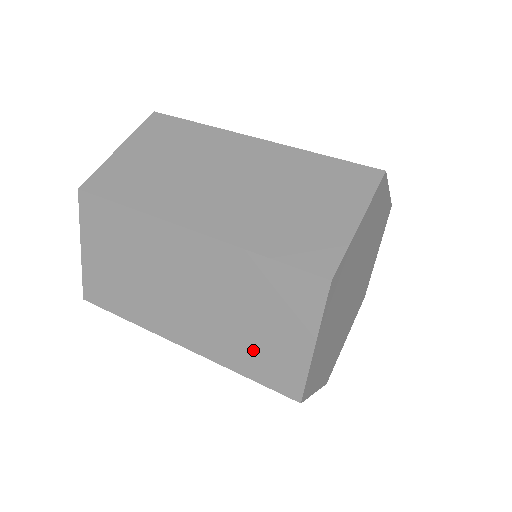
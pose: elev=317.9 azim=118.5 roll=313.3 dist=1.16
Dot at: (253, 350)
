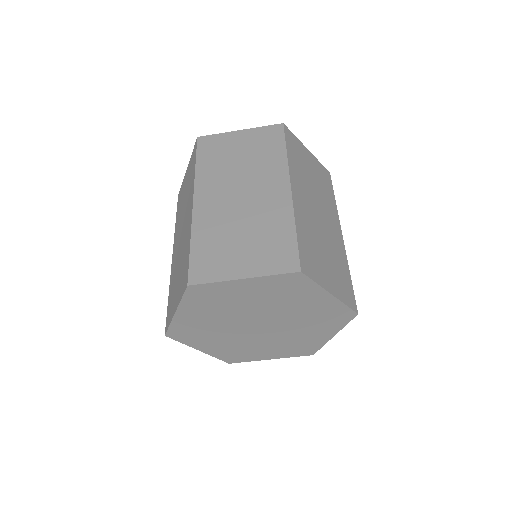
Dot at: occluded
